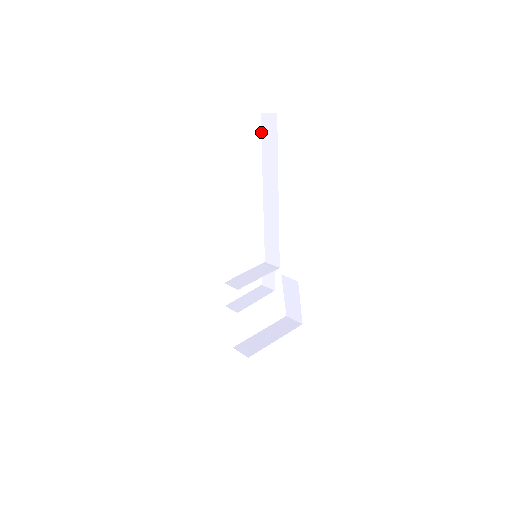
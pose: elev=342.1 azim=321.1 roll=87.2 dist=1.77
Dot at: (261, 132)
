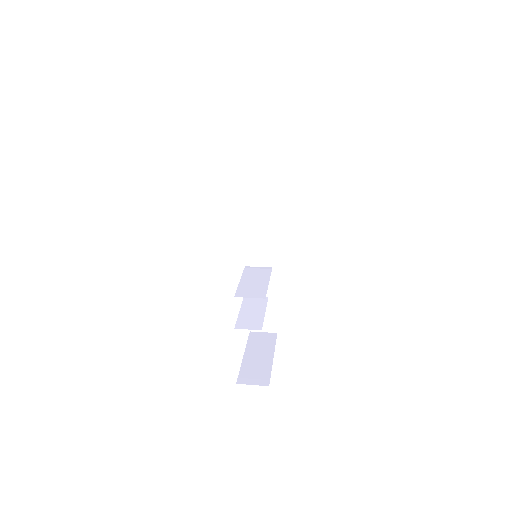
Dot at: (245, 102)
